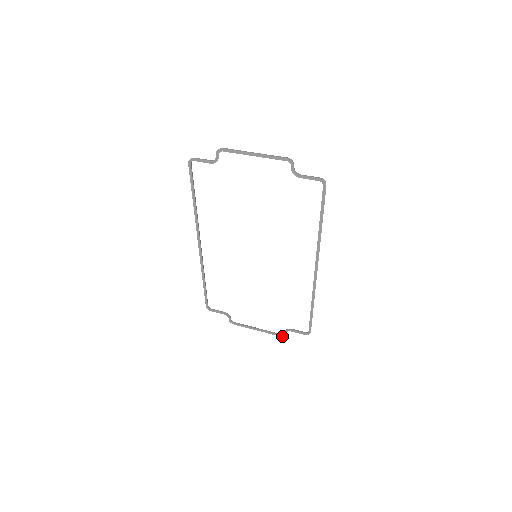
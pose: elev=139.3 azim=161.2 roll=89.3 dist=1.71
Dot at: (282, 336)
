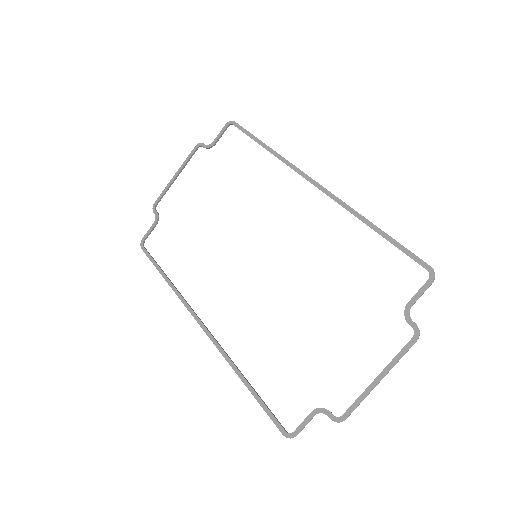
Dot at: (417, 336)
